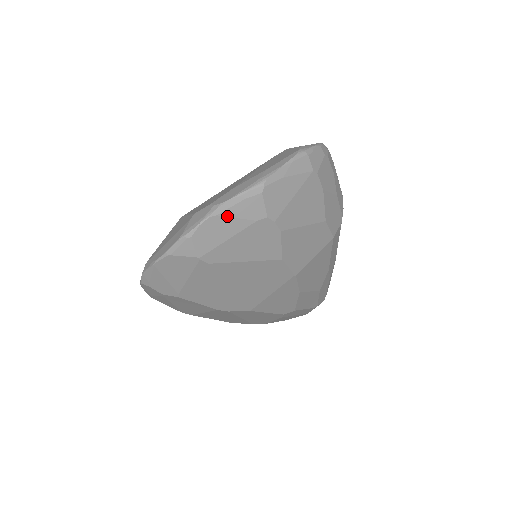
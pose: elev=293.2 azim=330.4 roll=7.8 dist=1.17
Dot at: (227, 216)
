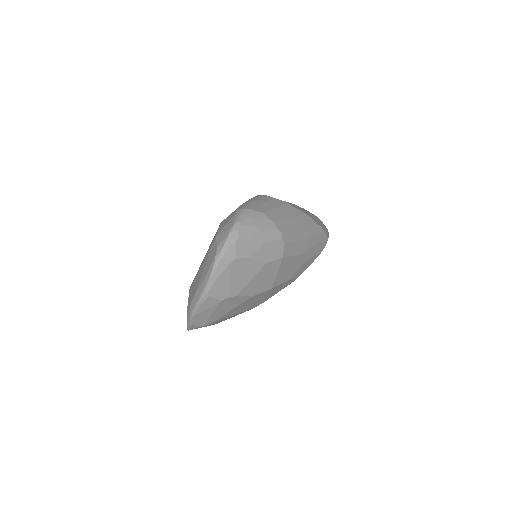
Dot at: (200, 312)
